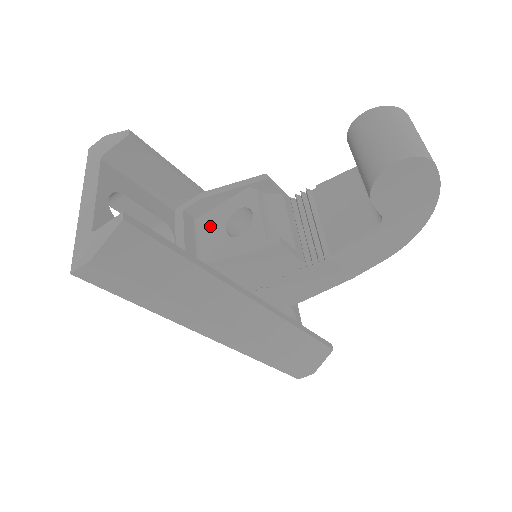
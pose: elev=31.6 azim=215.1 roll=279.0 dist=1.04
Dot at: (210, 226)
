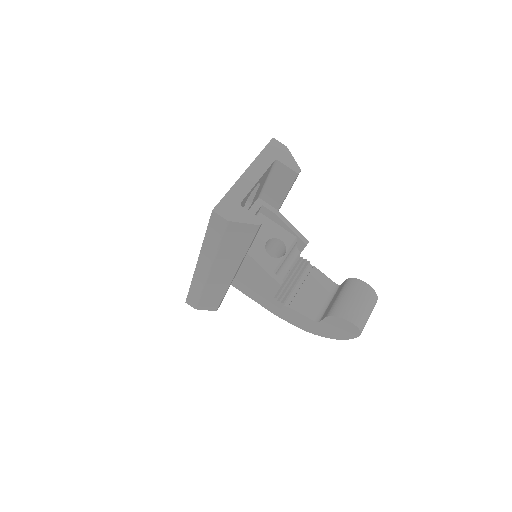
Dot at: (262, 227)
